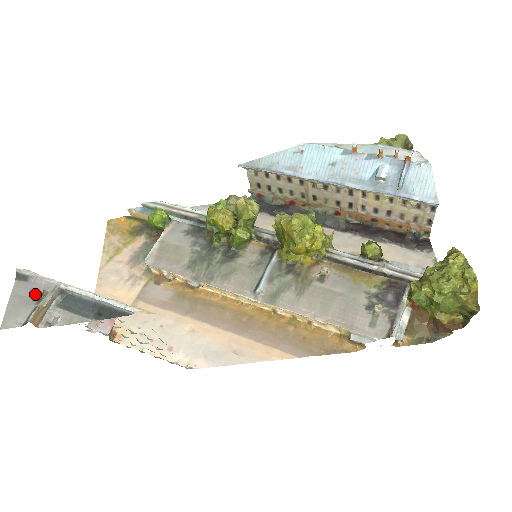
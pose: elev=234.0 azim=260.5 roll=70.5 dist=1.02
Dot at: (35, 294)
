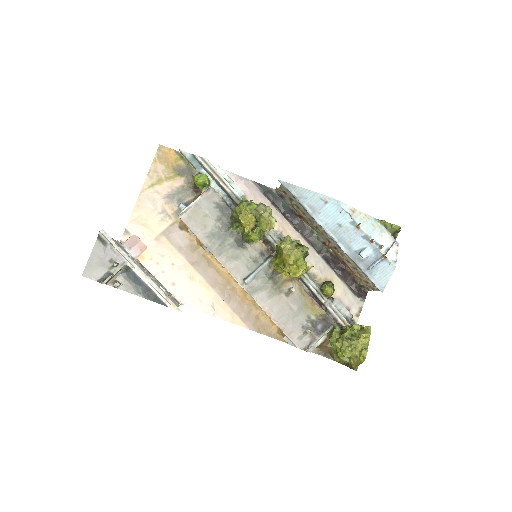
Dot at: (109, 260)
